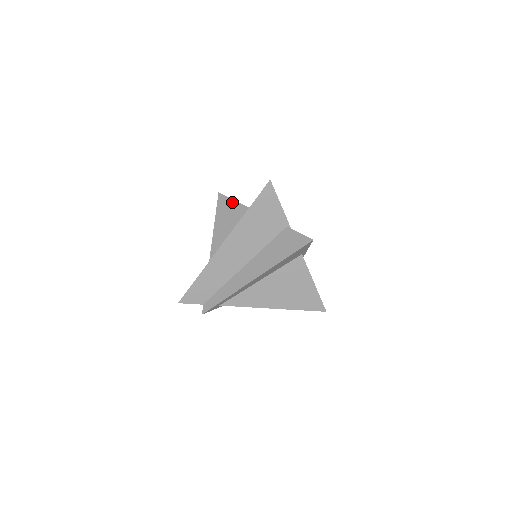
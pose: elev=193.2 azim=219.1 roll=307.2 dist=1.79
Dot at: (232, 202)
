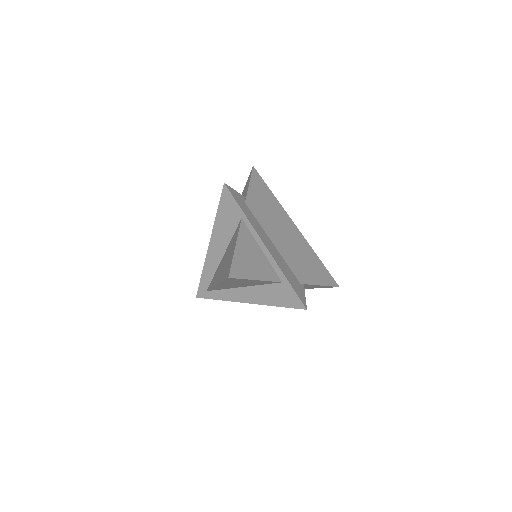
Dot at: occluded
